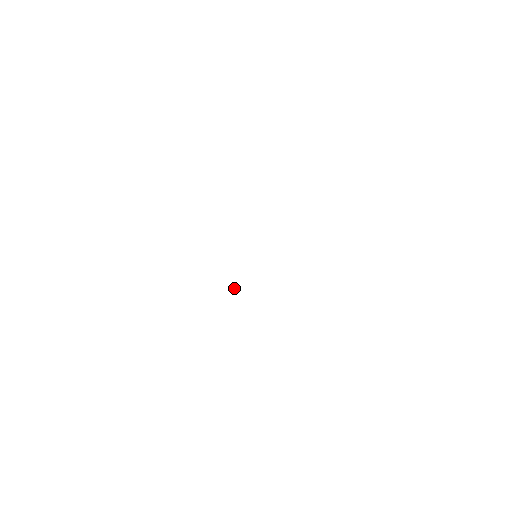
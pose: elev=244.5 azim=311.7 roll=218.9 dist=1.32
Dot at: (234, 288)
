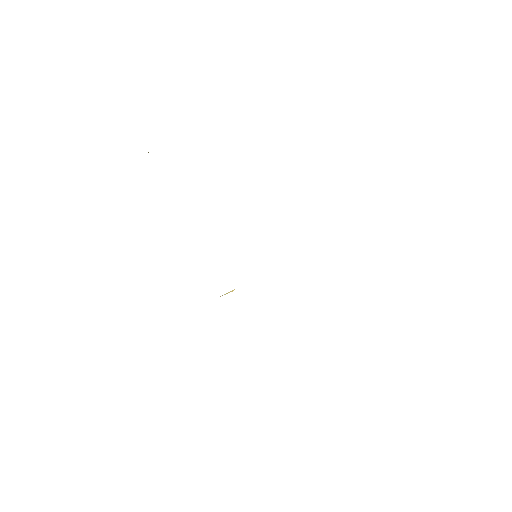
Dot at: (227, 293)
